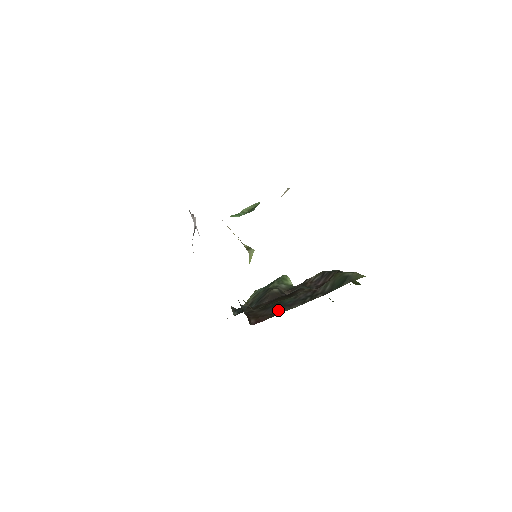
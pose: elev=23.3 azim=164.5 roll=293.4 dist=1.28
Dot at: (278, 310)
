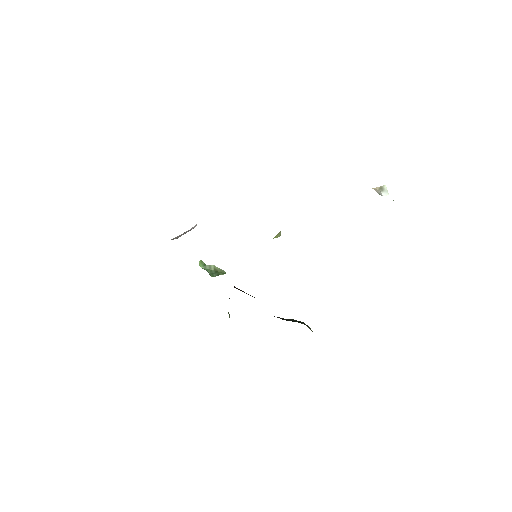
Dot at: occluded
